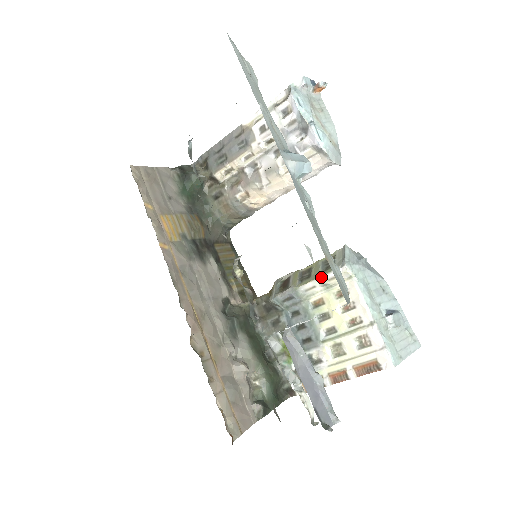
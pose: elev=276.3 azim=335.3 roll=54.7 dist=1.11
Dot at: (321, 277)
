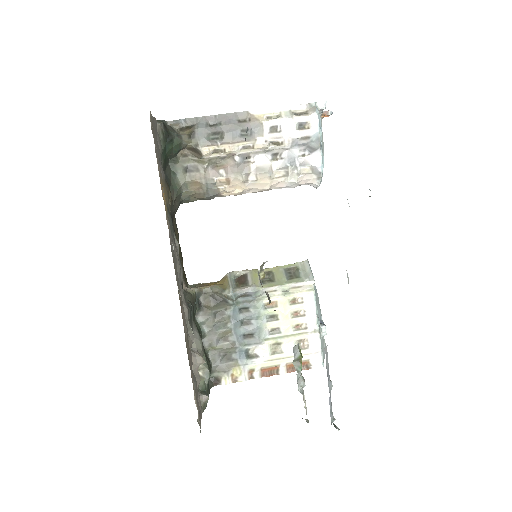
Dot at: (288, 284)
